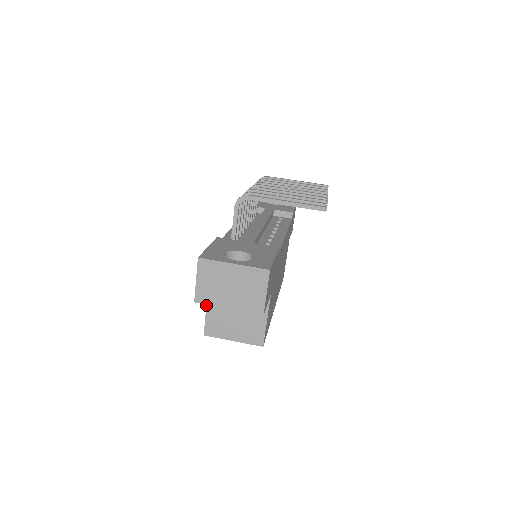
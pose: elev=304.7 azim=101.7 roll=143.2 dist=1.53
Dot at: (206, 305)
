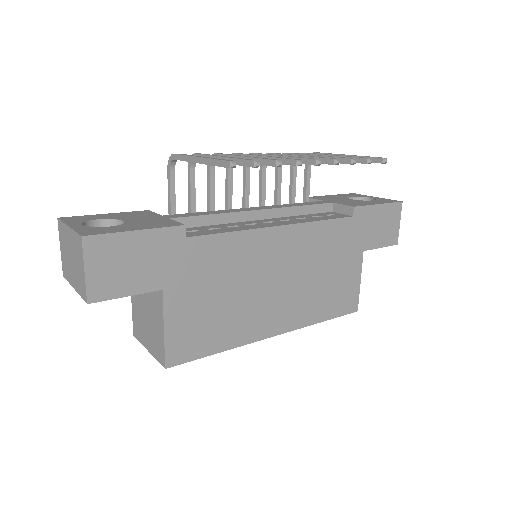
Dot at: occluded
